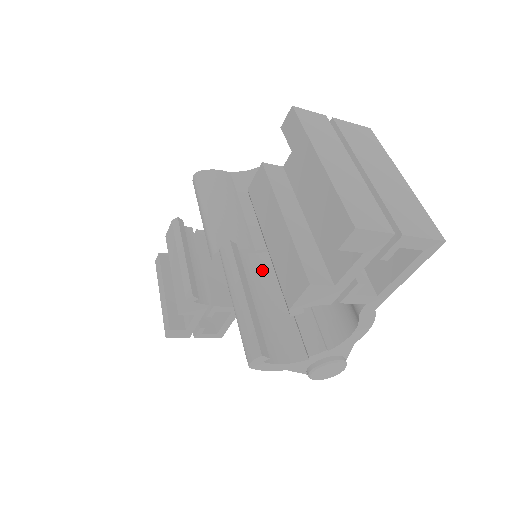
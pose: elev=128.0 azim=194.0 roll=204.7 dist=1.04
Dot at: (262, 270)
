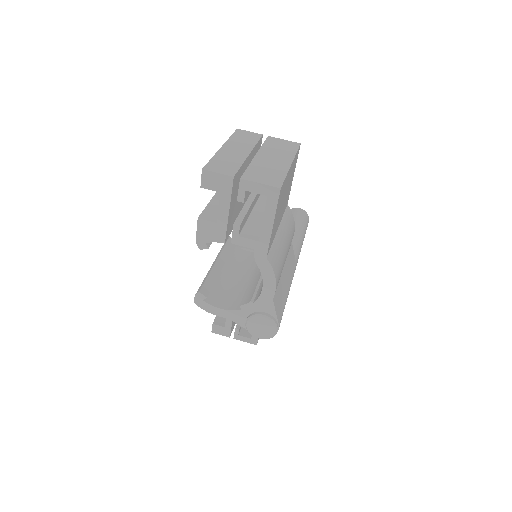
Dot at: (250, 261)
